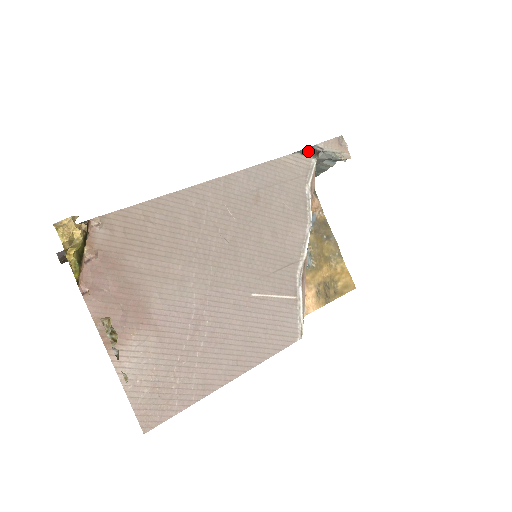
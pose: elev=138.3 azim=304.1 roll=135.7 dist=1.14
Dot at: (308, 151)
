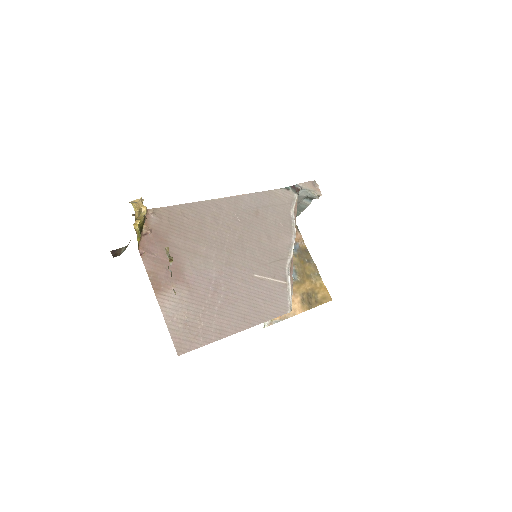
Dot at: (291, 188)
